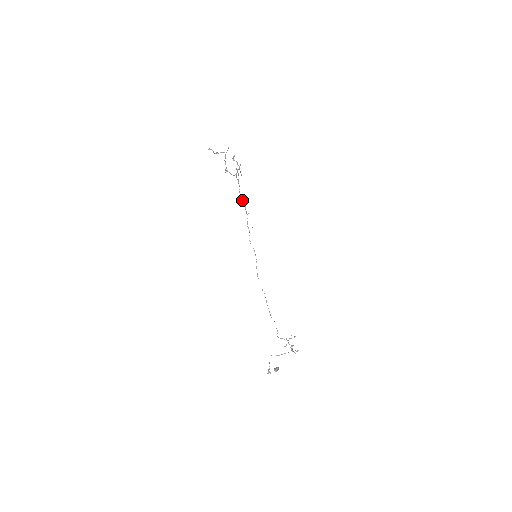
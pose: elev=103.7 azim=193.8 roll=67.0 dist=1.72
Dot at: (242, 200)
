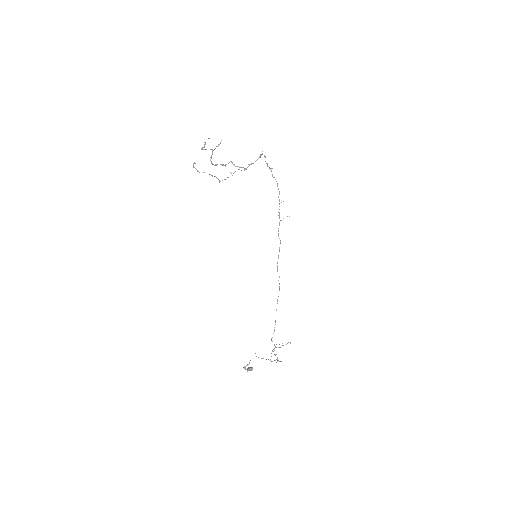
Dot at: (277, 186)
